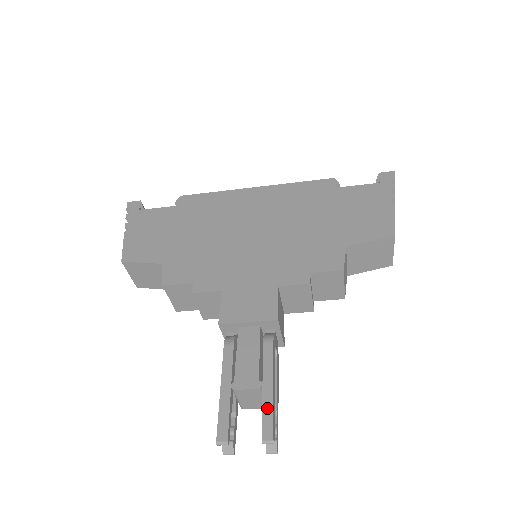
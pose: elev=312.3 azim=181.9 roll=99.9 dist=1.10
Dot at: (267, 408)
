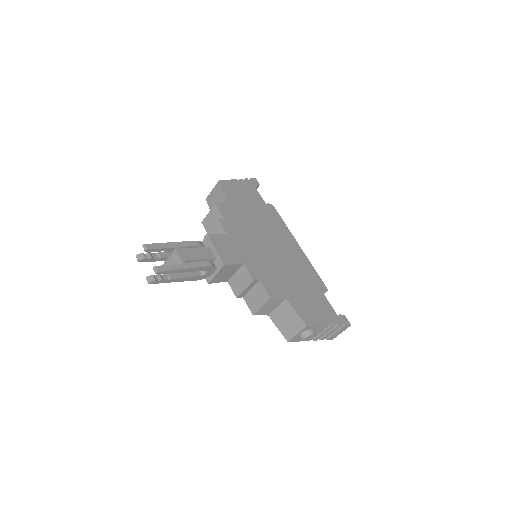
Dot at: (173, 267)
